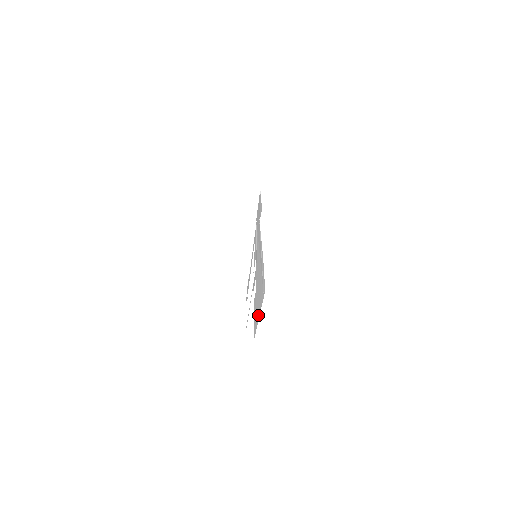
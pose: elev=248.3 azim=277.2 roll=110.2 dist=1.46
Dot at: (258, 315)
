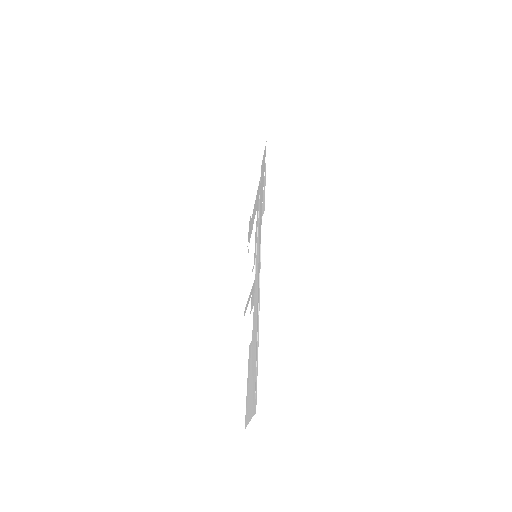
Dot at: (249, 412)
